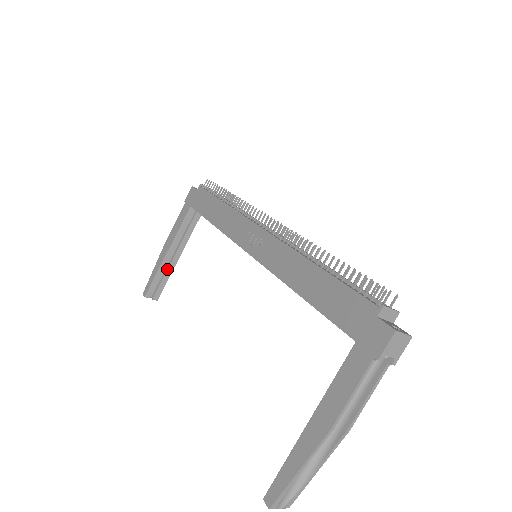
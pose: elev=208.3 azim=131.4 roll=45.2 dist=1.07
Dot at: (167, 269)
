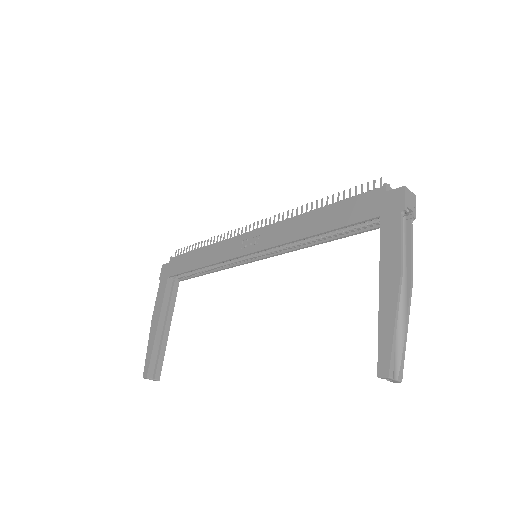
Dot at: (161, 343)
